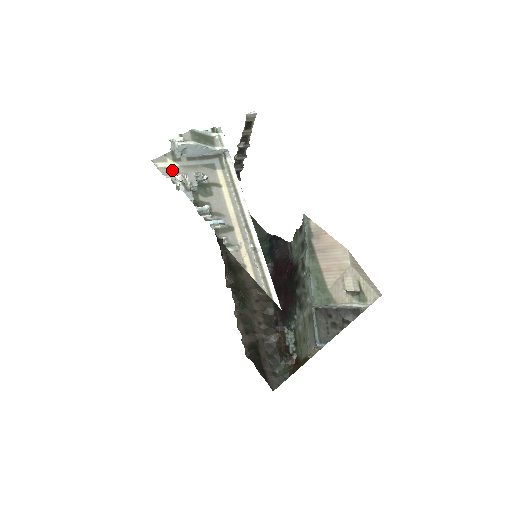
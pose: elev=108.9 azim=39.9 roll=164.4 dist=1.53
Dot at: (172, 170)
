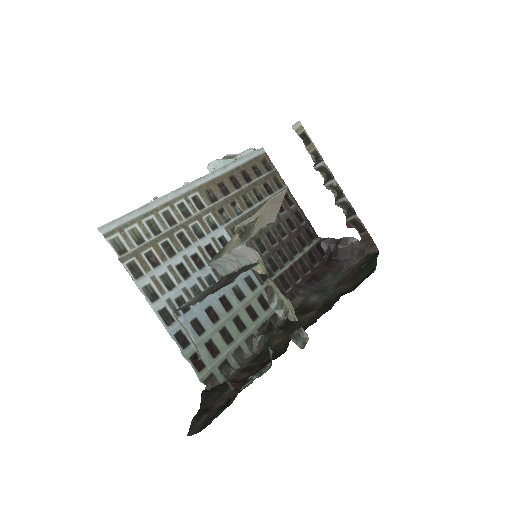
Dot at: occluded
